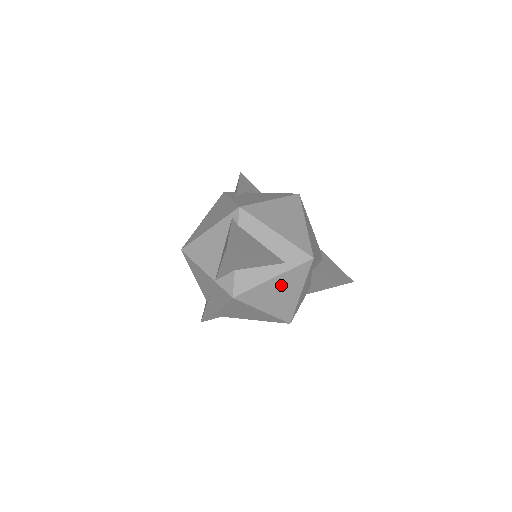
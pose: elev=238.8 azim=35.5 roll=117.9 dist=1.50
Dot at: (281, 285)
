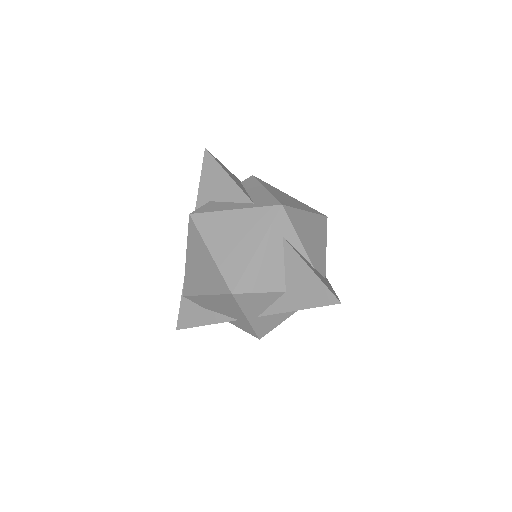
Dot at: (239, 224)
